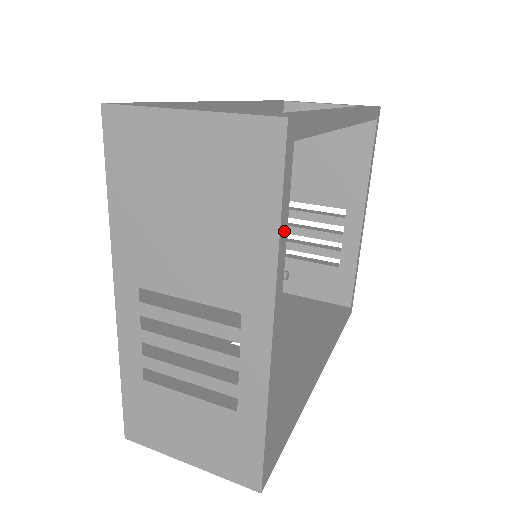
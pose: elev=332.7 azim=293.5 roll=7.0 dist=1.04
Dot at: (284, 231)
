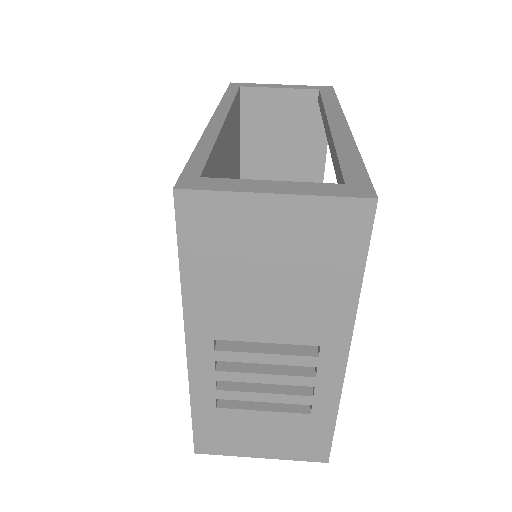
Dot at: occluded
